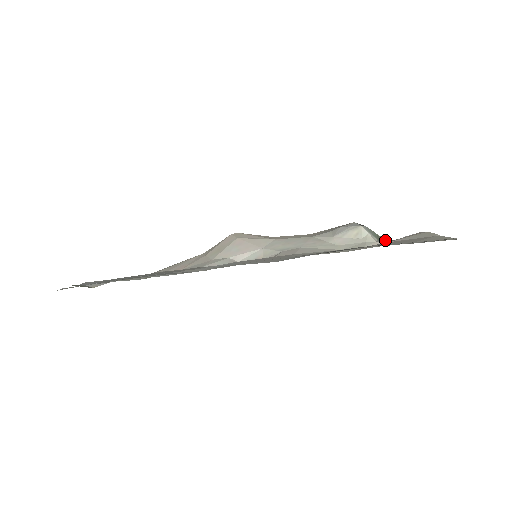
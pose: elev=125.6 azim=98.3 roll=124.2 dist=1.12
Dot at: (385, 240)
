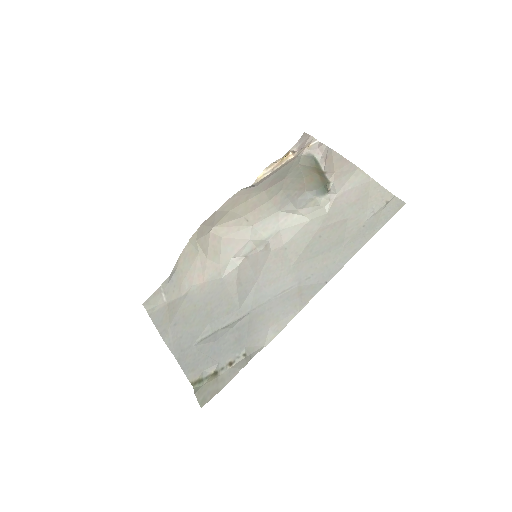
Dot at: (330, 184)
